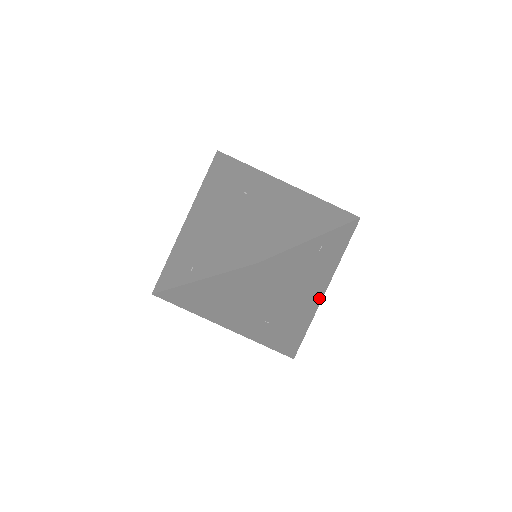
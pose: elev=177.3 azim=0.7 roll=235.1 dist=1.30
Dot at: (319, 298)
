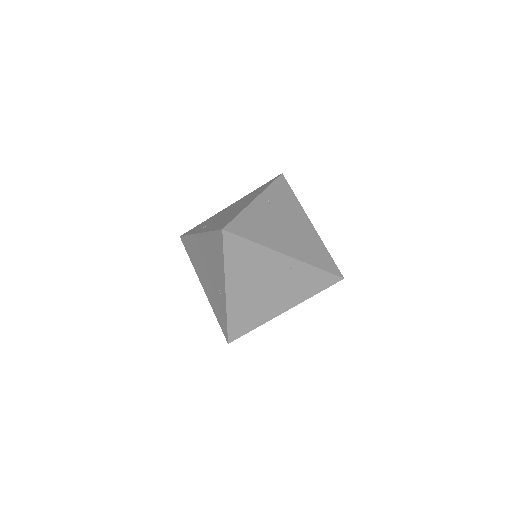
Dot at: (312, 231)
